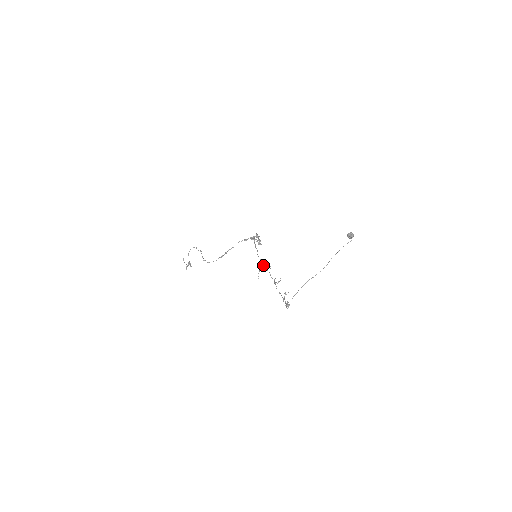
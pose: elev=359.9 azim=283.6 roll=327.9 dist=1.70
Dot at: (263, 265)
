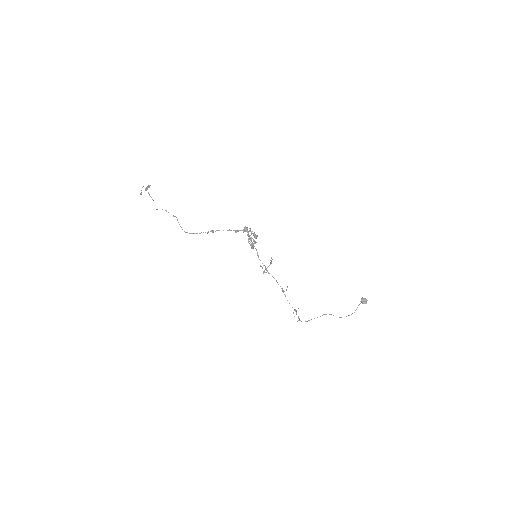
Dot at: (268, 272)
